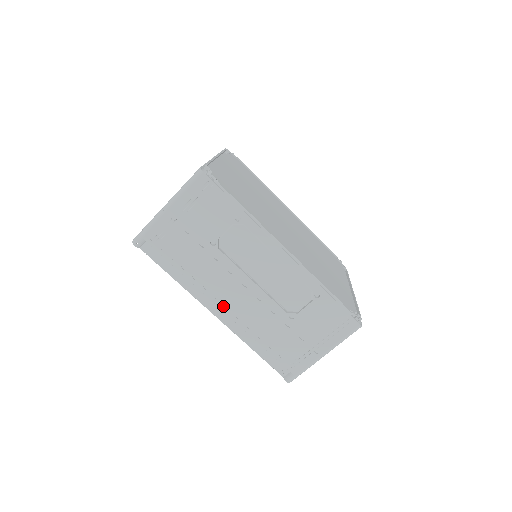
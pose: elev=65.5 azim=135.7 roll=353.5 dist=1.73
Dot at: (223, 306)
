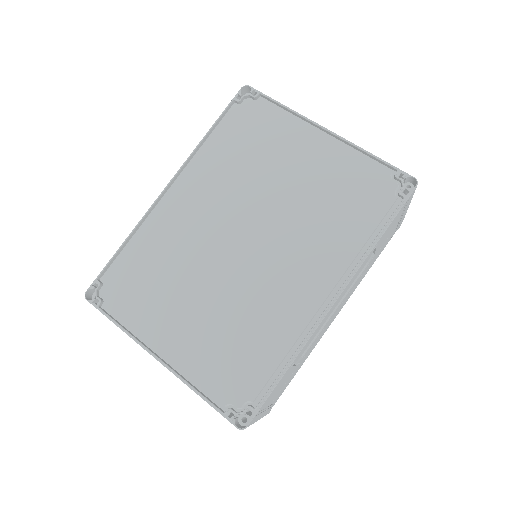
Dot at: occluded
